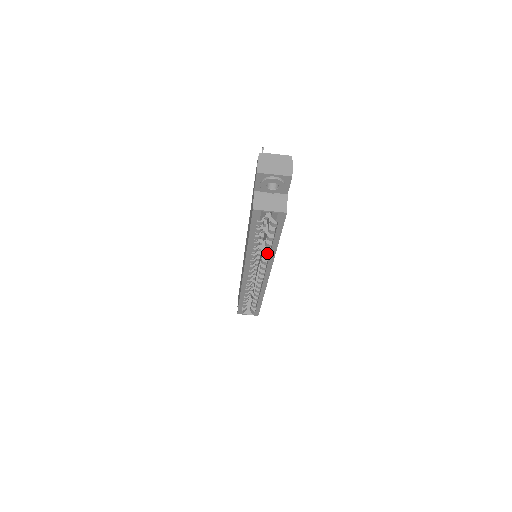
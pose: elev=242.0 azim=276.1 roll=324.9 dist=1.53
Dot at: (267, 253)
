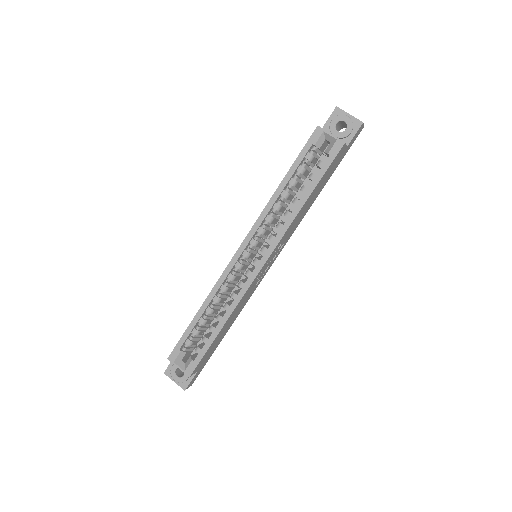
Dot at: (283, 224)
